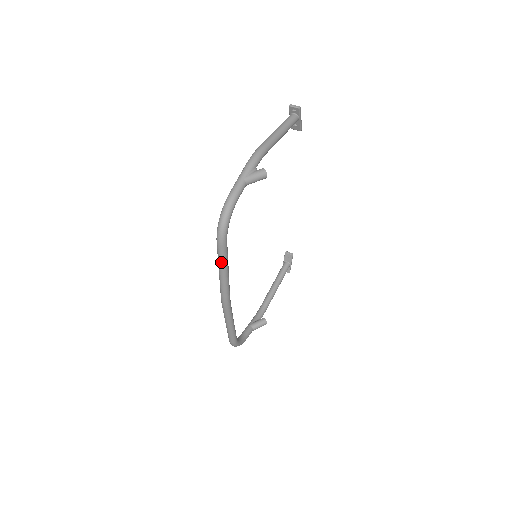
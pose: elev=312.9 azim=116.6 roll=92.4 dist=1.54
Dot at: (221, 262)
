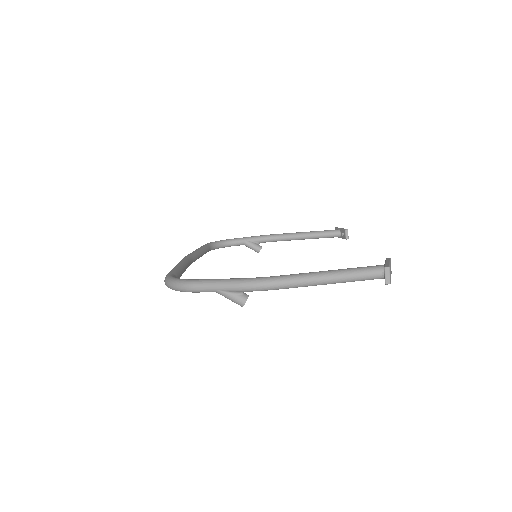
Dot at: occluded
